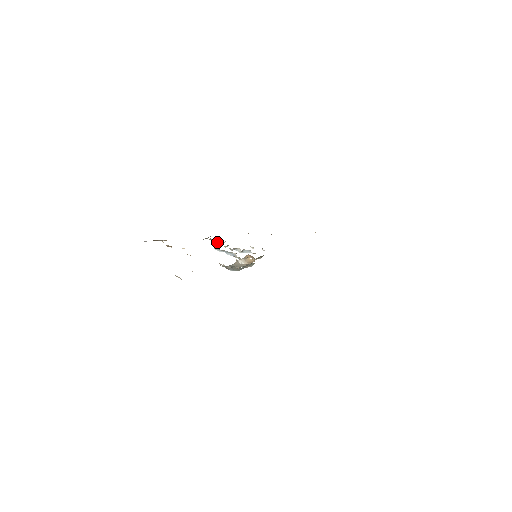
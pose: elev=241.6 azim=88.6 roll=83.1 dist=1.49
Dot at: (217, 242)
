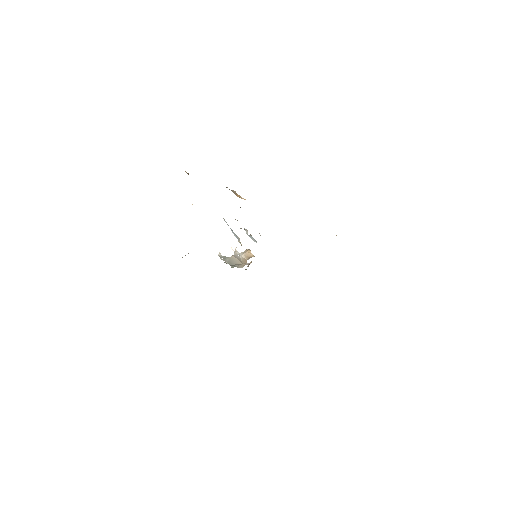
Dot at: (235, 194)
